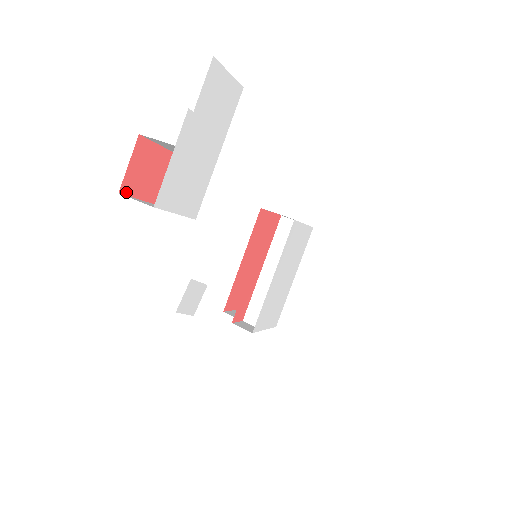
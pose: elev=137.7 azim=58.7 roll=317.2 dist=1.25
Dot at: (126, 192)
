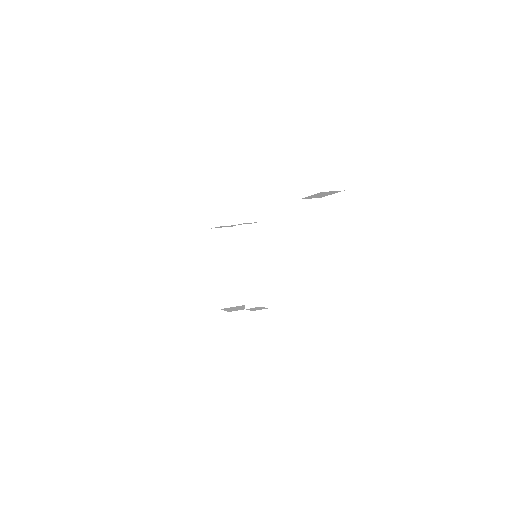
Dot at: occluded
